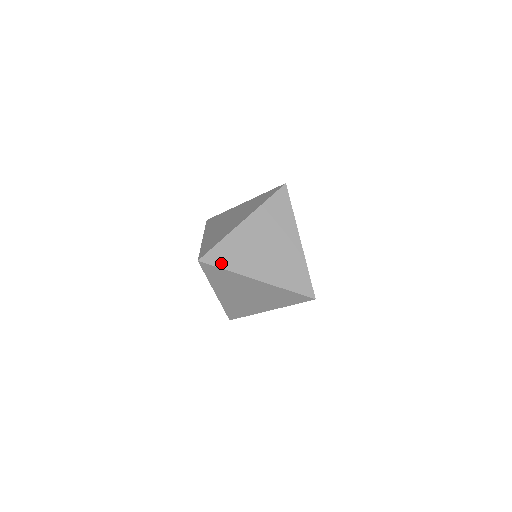
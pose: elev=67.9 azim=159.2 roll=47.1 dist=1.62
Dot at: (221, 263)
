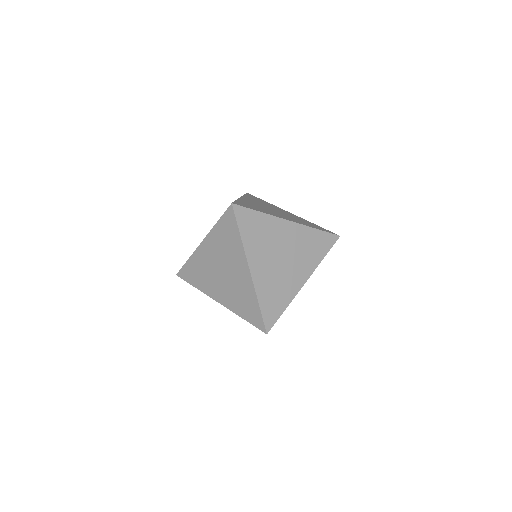
Dot at: (191, 280)
